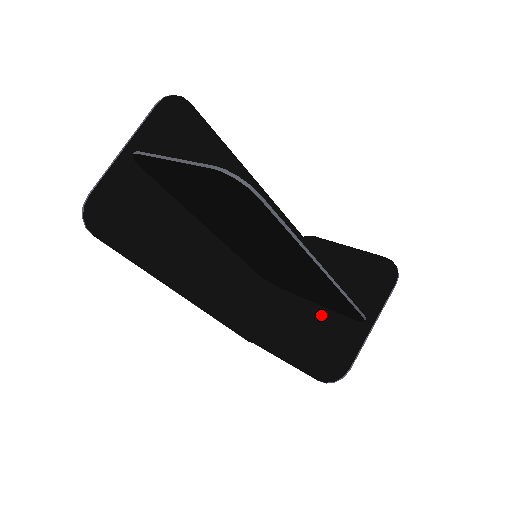
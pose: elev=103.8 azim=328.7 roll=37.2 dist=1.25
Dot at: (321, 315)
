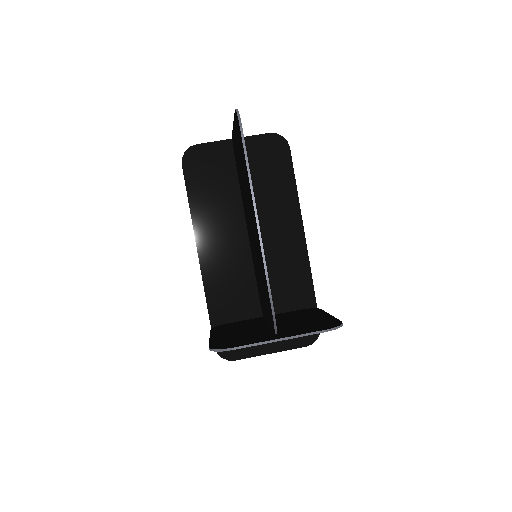
Dot at: (262, 330)
